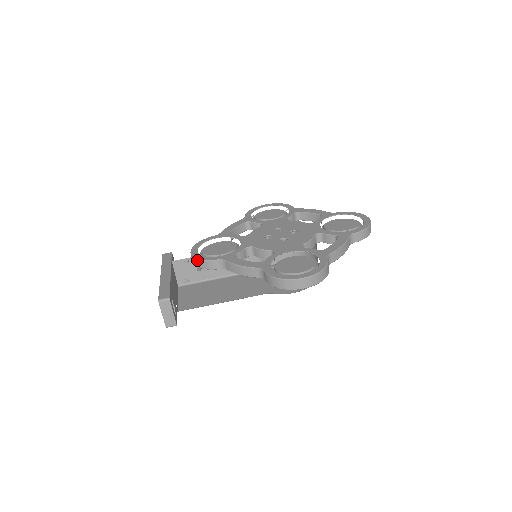
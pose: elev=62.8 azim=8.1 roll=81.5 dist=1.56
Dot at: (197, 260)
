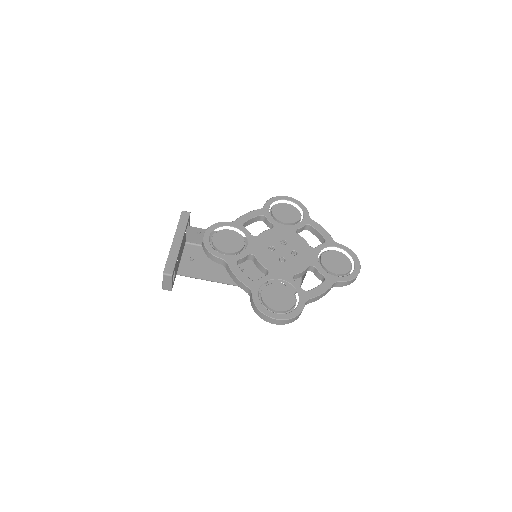
Dot at: (206, 249)
